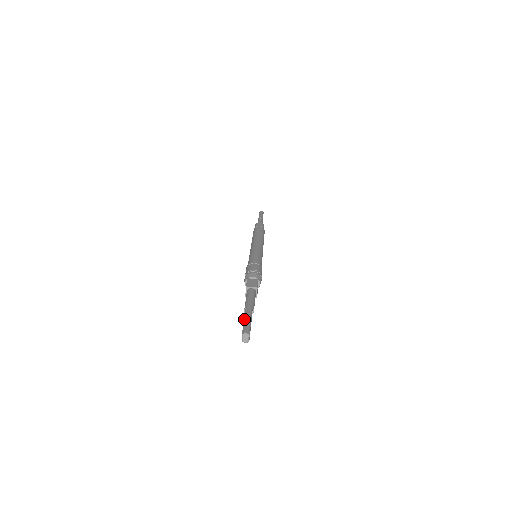
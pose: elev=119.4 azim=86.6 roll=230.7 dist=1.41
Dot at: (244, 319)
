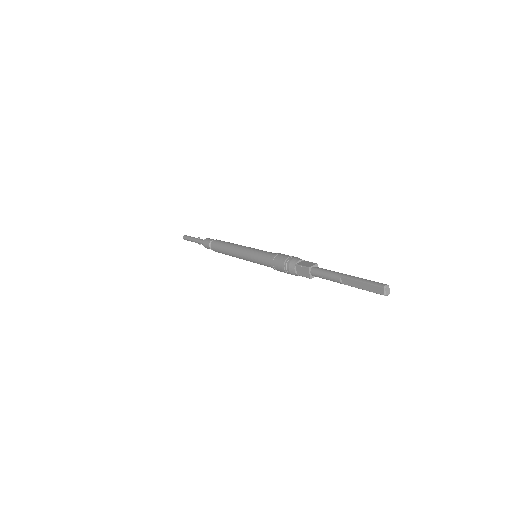
Dot at: (360, 281)
